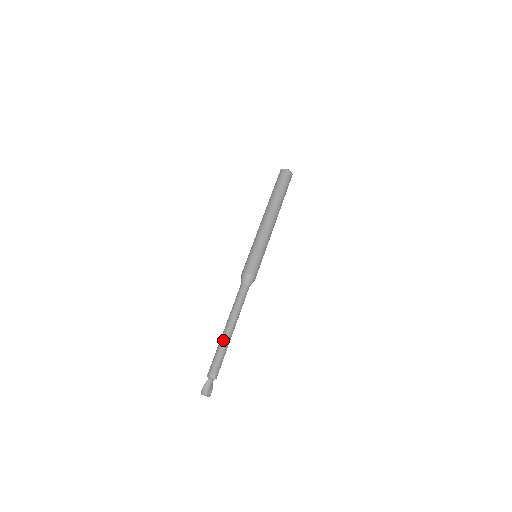
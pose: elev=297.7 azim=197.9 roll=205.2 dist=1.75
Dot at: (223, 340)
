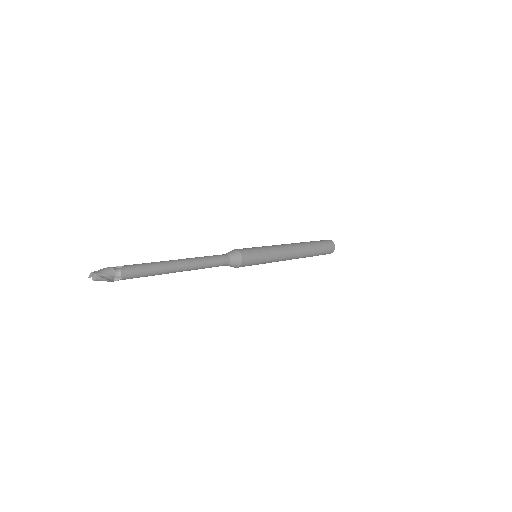
Dot at: (162, 261)
